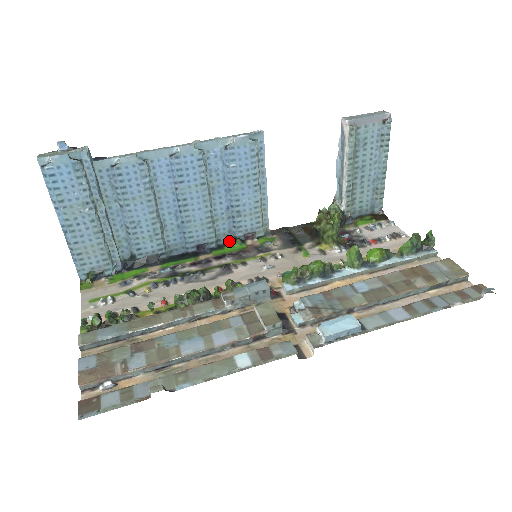
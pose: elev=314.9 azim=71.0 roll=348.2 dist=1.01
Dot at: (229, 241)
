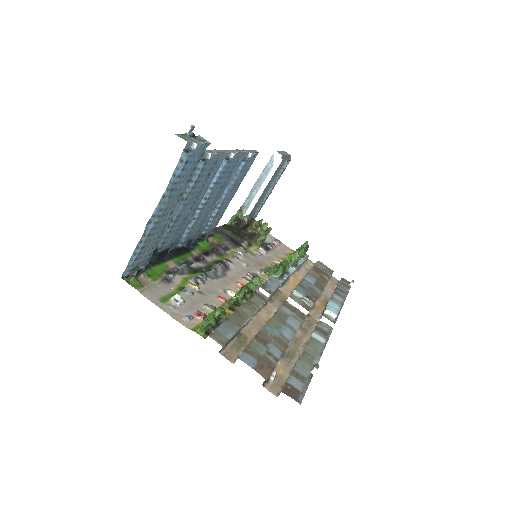
Dot at: (198, 237)
